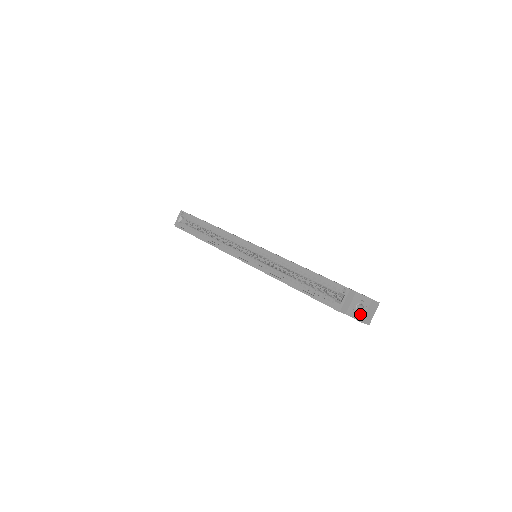
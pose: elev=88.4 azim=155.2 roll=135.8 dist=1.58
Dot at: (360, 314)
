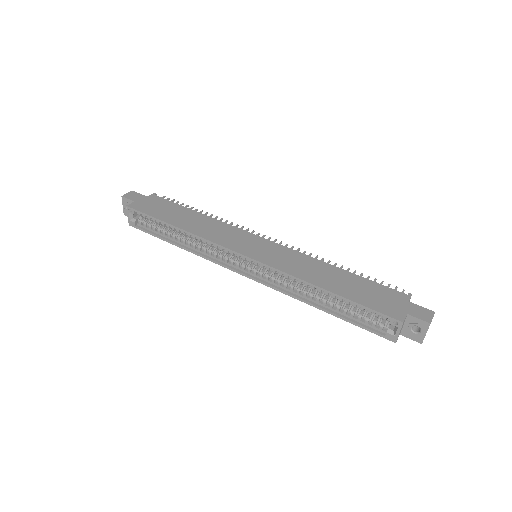
Dot at: (418, 337)
